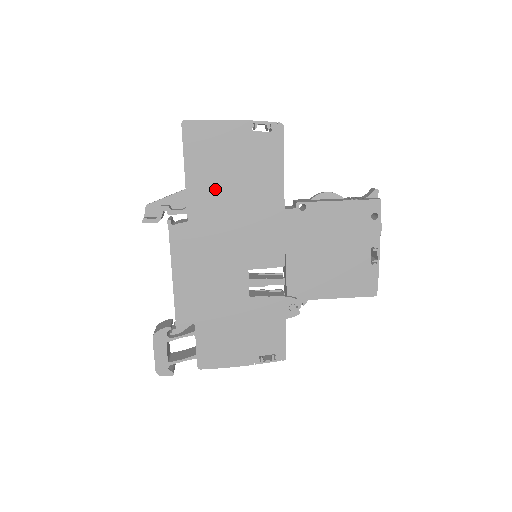
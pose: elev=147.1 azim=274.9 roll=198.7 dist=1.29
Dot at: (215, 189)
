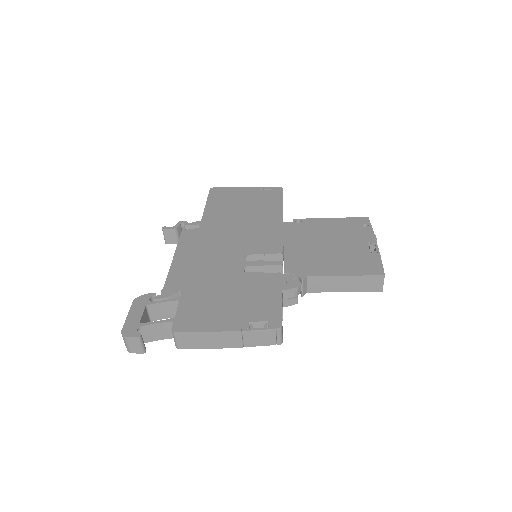
Dot at: (226, 213)
